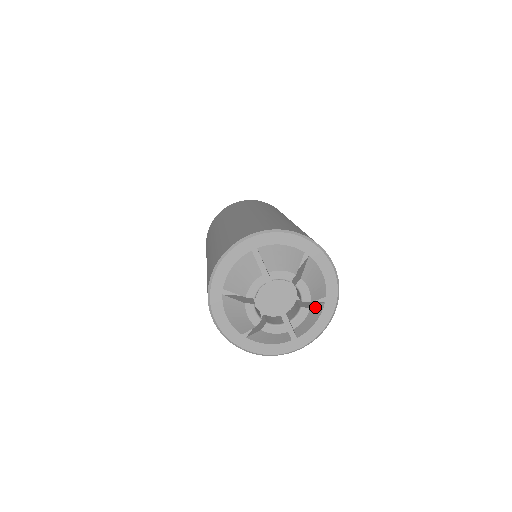
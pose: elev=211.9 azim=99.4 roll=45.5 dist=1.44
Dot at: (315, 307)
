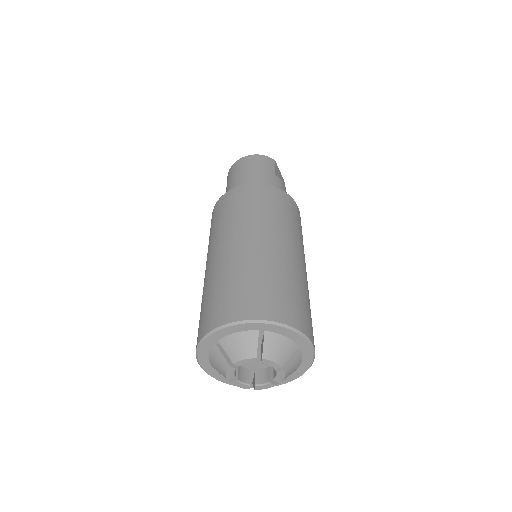
Dot at: (290, 363)
